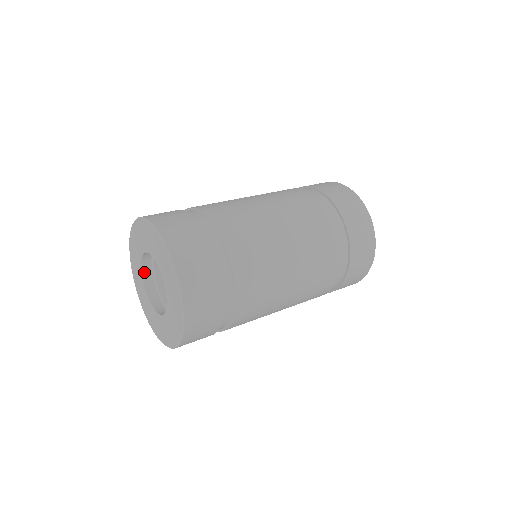
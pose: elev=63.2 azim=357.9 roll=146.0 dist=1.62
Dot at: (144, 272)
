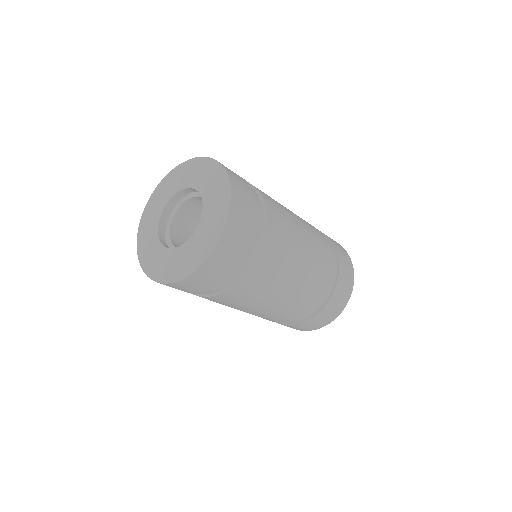
Dot at: (160, 234)
